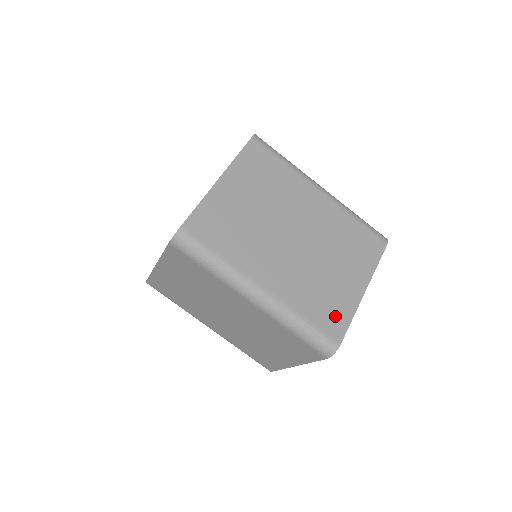
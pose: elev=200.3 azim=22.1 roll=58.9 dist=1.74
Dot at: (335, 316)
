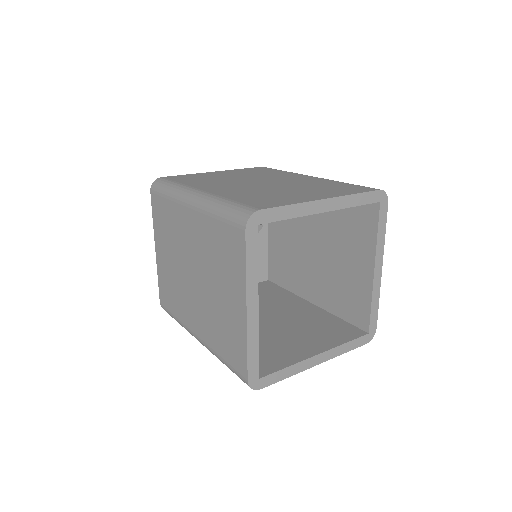
Dot at: (270, 202)
